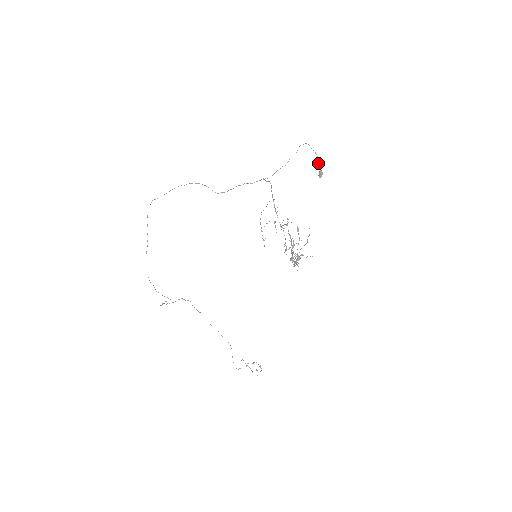
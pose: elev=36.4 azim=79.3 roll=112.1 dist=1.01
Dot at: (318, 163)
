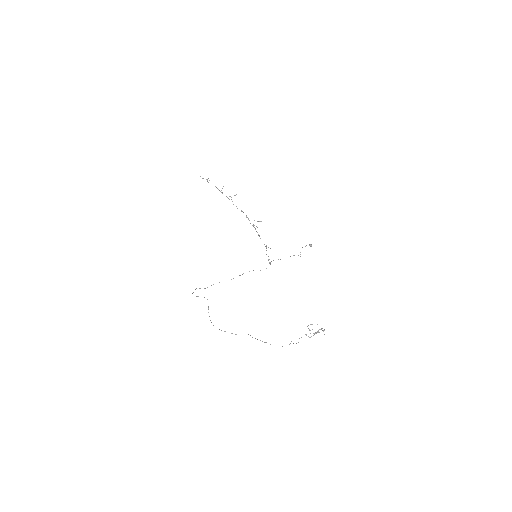
Dot at: occluded
